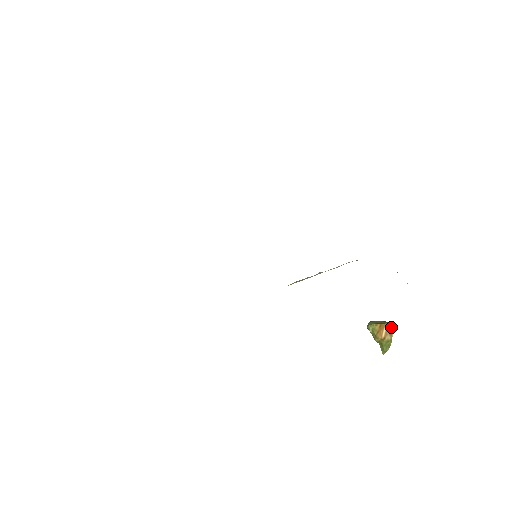
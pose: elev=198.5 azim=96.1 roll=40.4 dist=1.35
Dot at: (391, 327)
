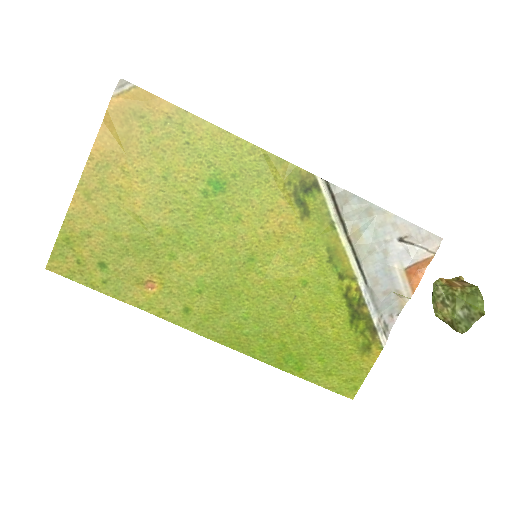
Dot at: (459, 277)
